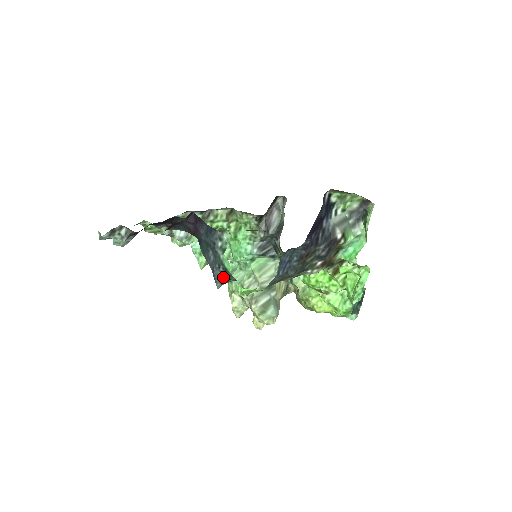
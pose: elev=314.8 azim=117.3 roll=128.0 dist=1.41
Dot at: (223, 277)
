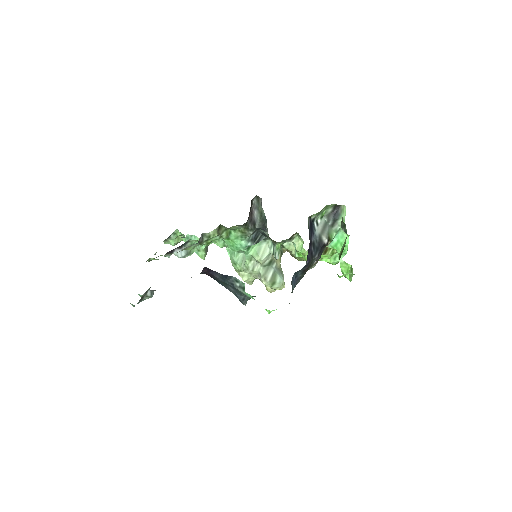
Dot at: (246, 298)
